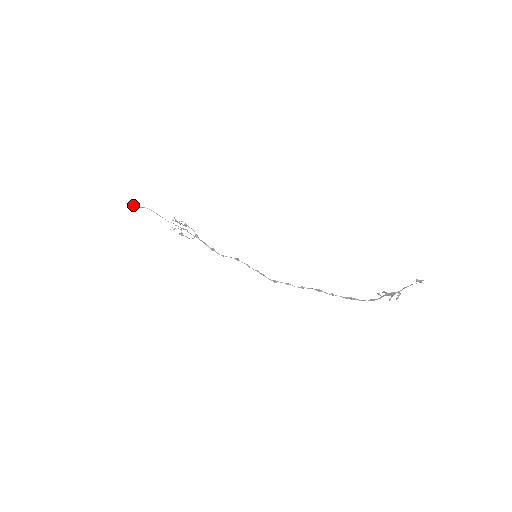
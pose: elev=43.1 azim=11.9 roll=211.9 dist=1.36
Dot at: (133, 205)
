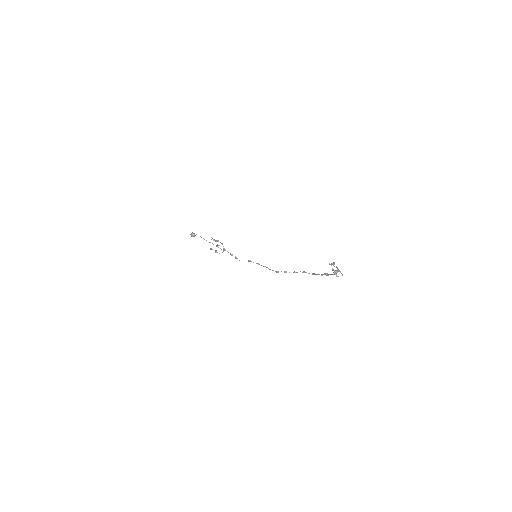
Dot at: (192, 235)
